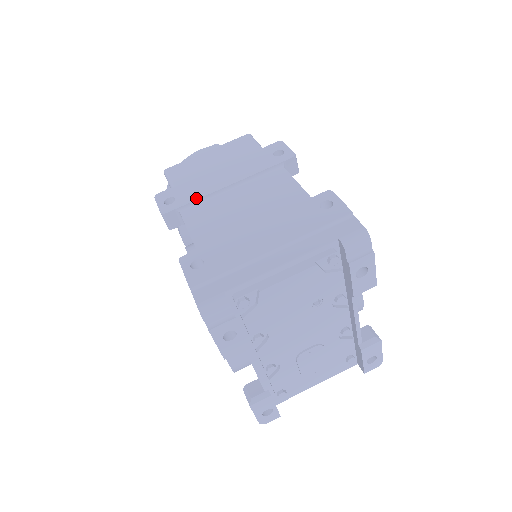
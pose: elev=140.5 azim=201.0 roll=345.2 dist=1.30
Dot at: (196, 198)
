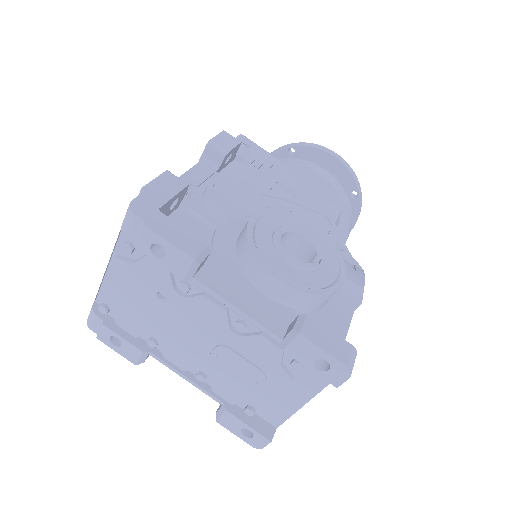
Dot at: occluded
